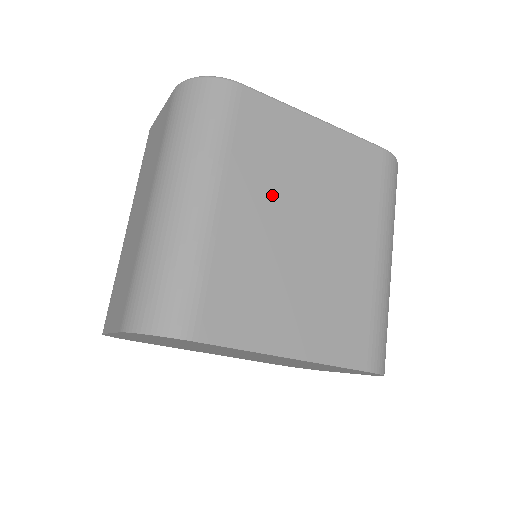
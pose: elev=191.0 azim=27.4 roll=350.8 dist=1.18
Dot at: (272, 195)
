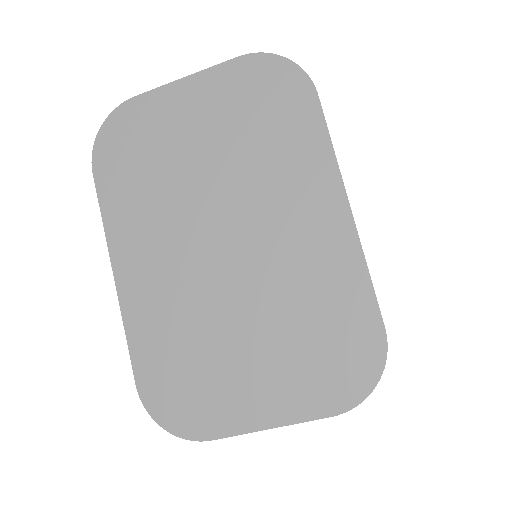
Dot at: occluded
